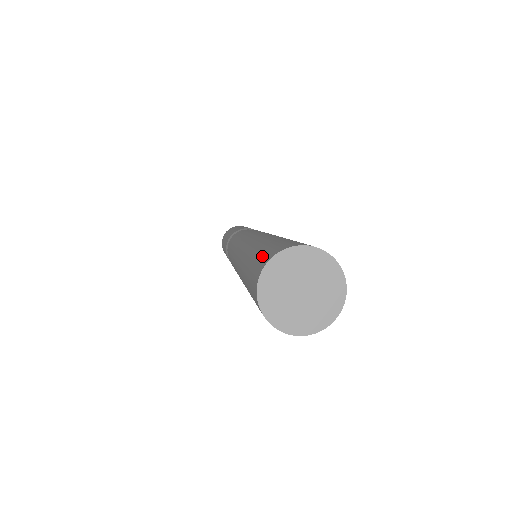
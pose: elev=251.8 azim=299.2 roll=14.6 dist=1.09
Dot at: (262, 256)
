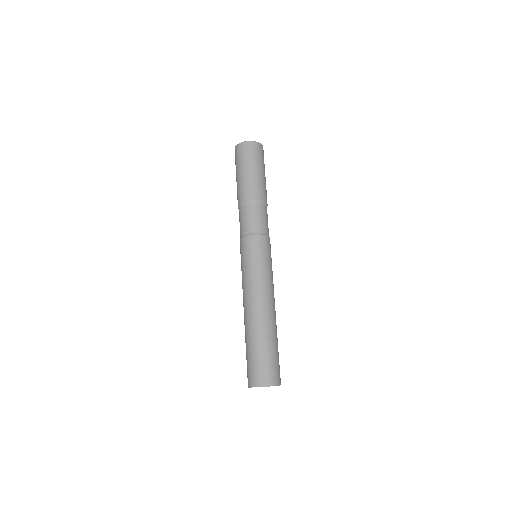
Dot at: (247, 371)
